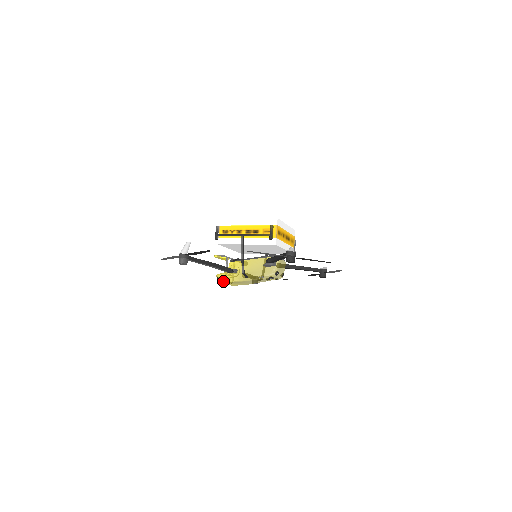
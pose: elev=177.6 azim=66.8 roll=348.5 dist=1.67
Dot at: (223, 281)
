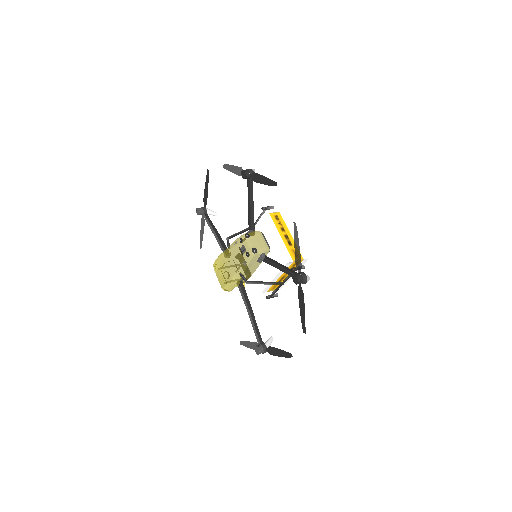
Dot at: (215, 261)
